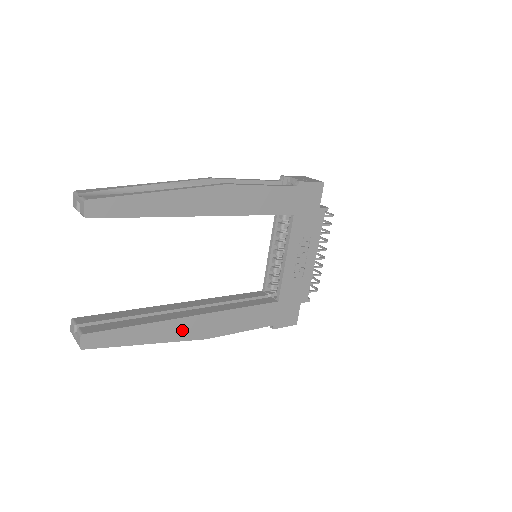
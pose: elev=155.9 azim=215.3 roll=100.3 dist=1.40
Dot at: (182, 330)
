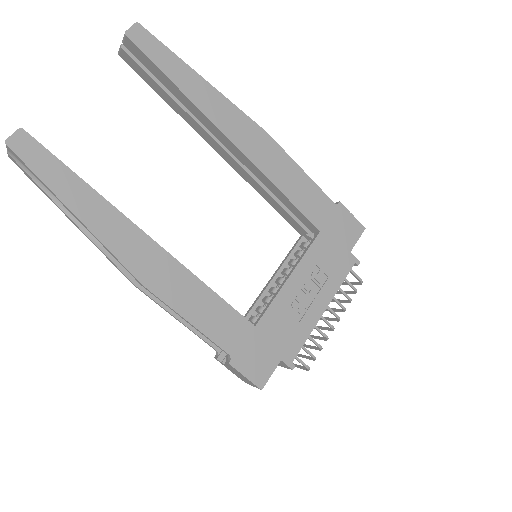
Dot at: (125, 241)
